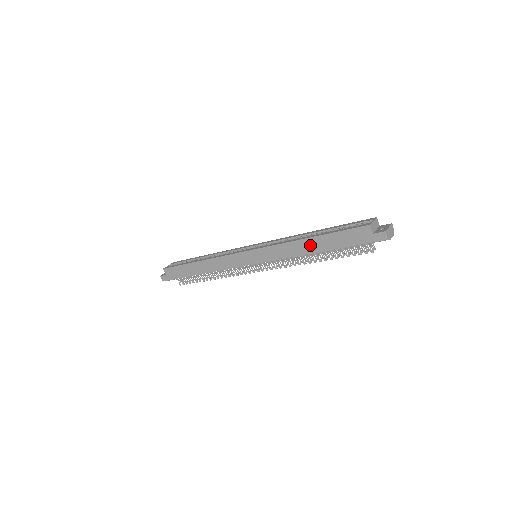
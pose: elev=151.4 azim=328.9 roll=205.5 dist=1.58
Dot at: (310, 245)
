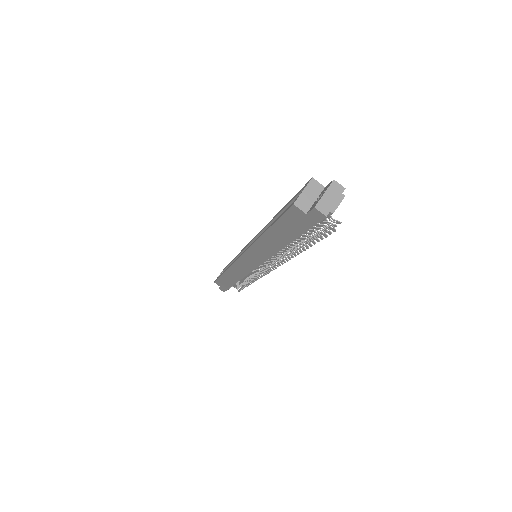
Dot at: (271, 241)
